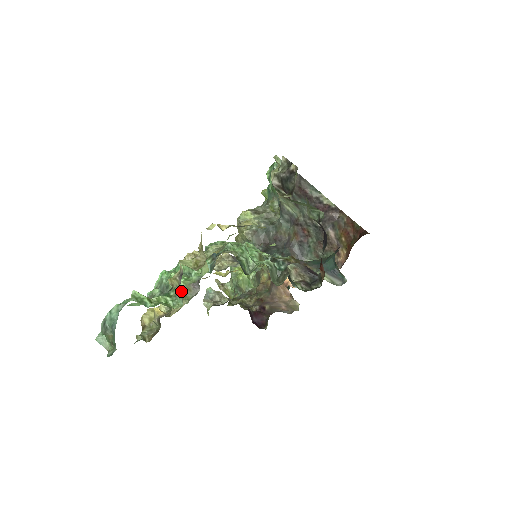
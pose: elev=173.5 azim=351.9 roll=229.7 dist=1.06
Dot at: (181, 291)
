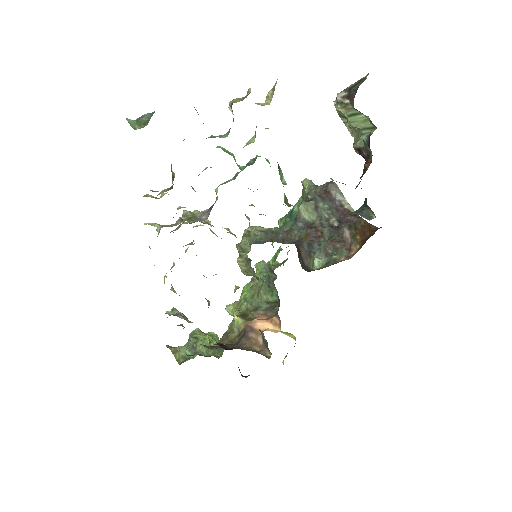
Dot at: (229, 129)
